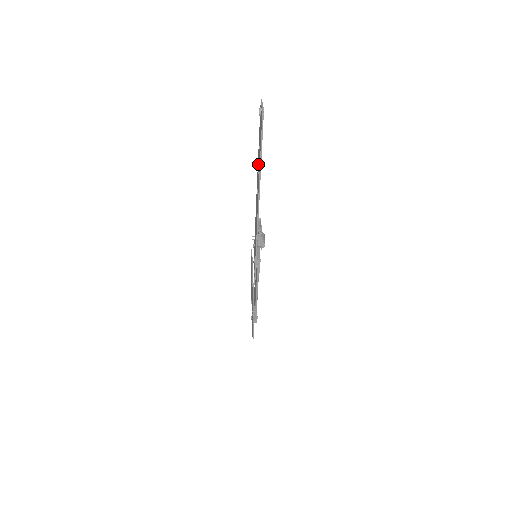
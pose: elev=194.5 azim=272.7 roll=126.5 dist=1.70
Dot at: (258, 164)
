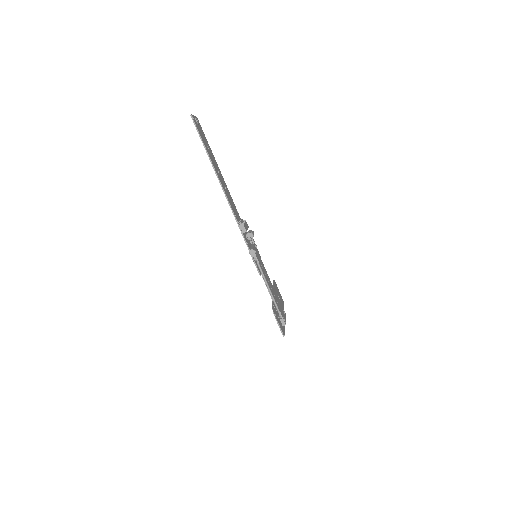
Dot at: occluded
